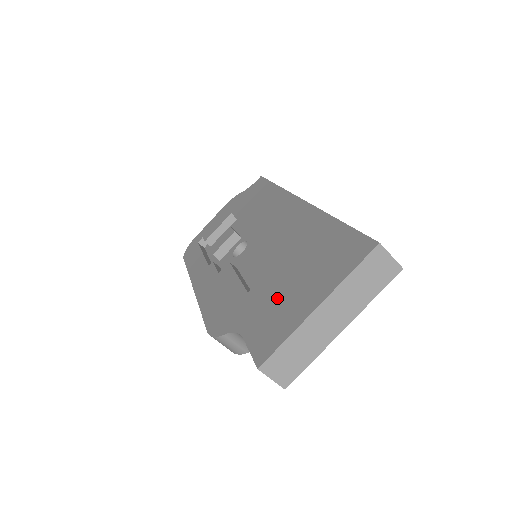
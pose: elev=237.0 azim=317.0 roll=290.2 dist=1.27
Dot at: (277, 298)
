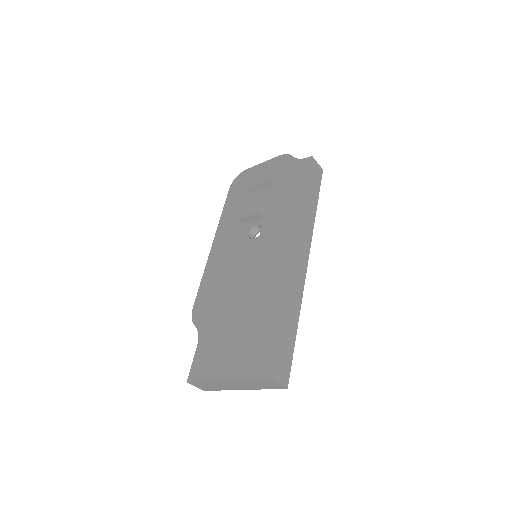
Dot at: (223, 339)
